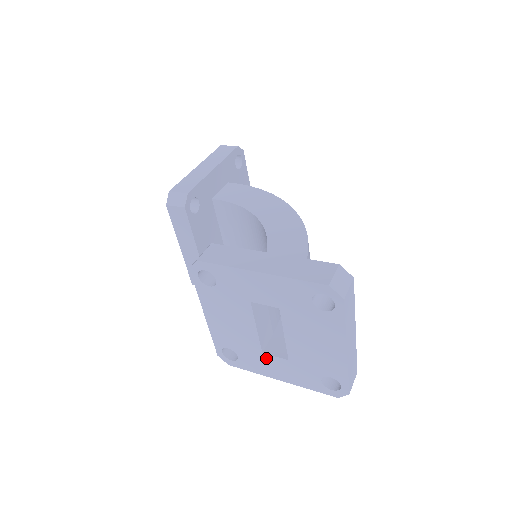
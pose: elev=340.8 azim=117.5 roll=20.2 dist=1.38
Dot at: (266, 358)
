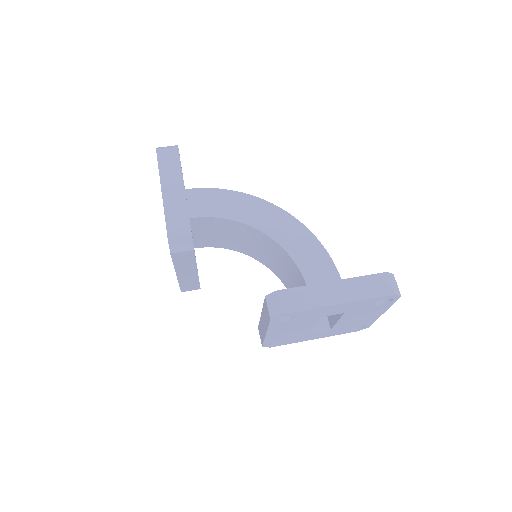
Dot at: (311, 335)
